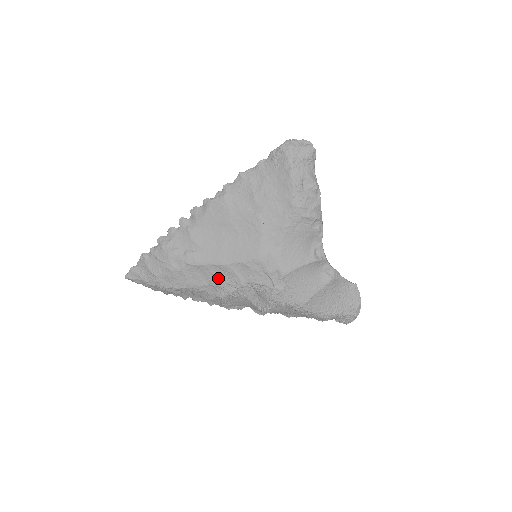
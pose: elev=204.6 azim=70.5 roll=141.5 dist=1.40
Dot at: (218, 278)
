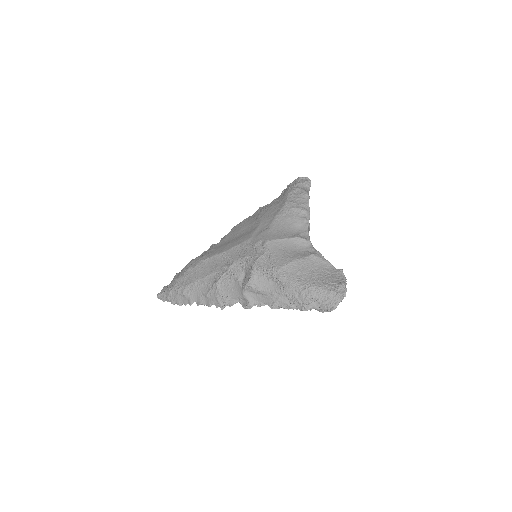
Dot at: (218, 265)
